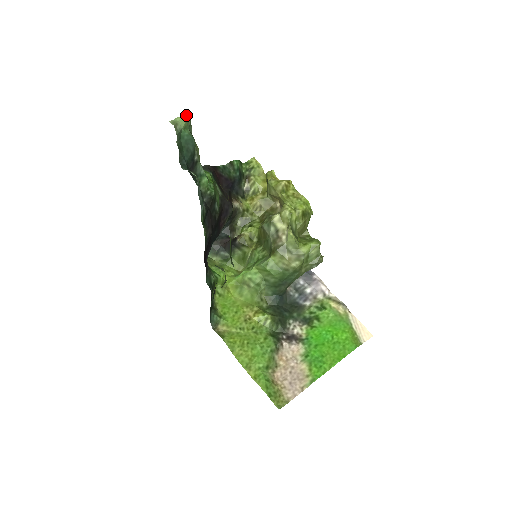
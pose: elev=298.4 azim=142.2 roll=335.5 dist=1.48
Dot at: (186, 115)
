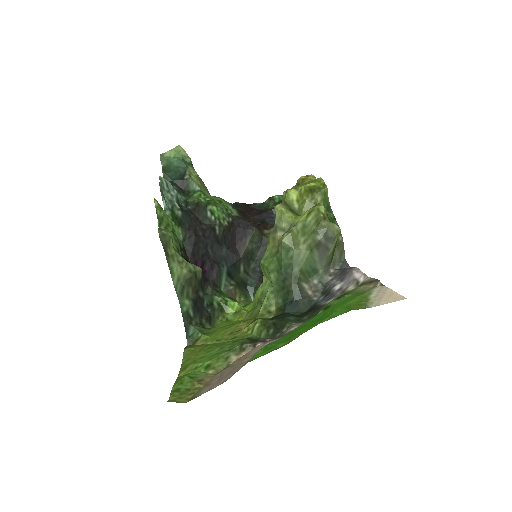
Dot at: (176, 147)
